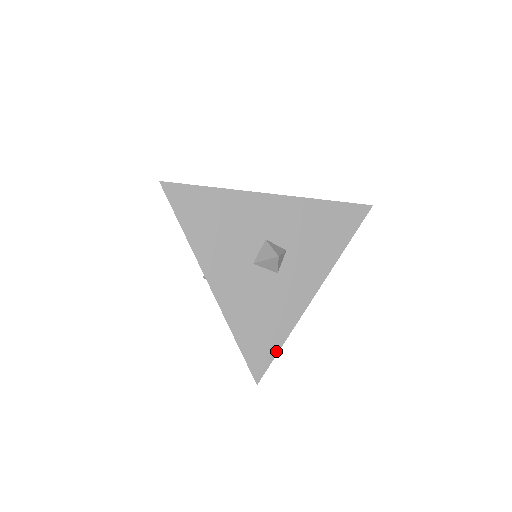
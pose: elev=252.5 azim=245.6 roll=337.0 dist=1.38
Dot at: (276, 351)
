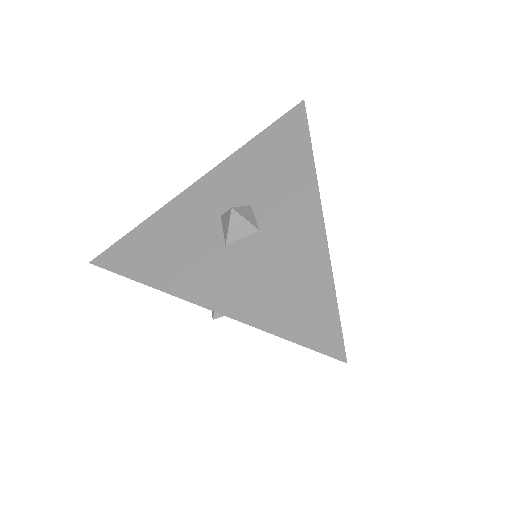
Dot at: (333, 303)
